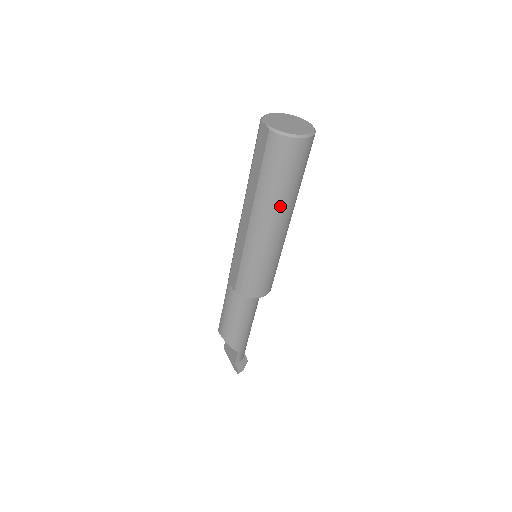
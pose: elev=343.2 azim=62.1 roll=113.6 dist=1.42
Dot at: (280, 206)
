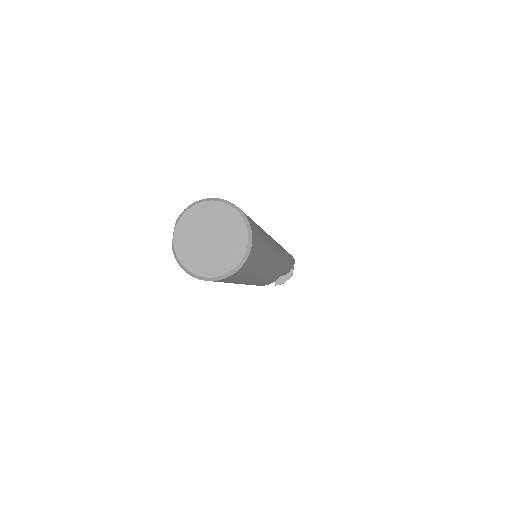
Dot at: occluded
